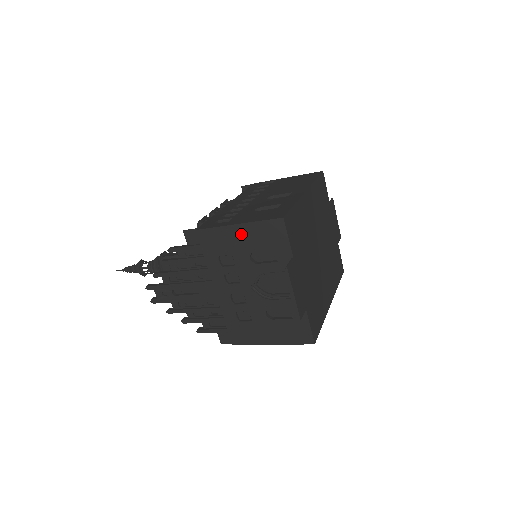
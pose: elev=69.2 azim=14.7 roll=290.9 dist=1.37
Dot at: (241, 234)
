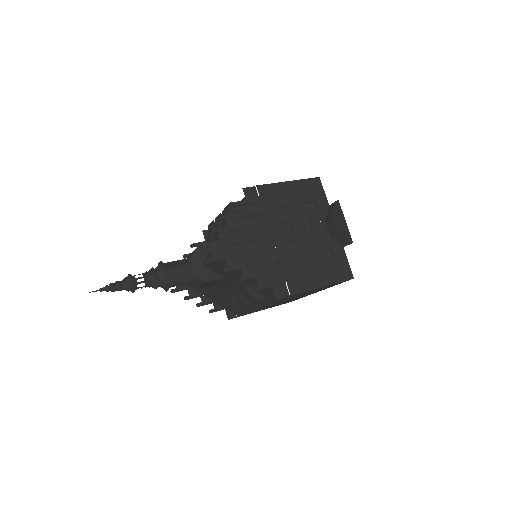
Dot at: (292, 189)
